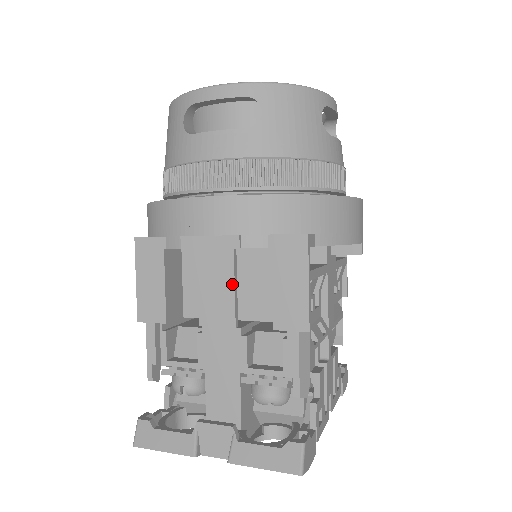
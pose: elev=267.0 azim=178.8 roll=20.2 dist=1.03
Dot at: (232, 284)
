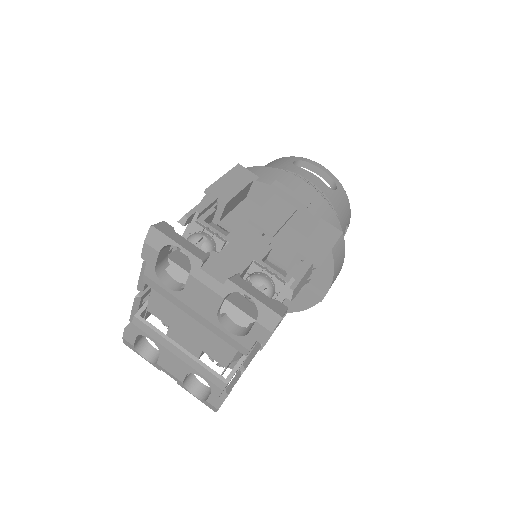
Dot at: (286, 219)
